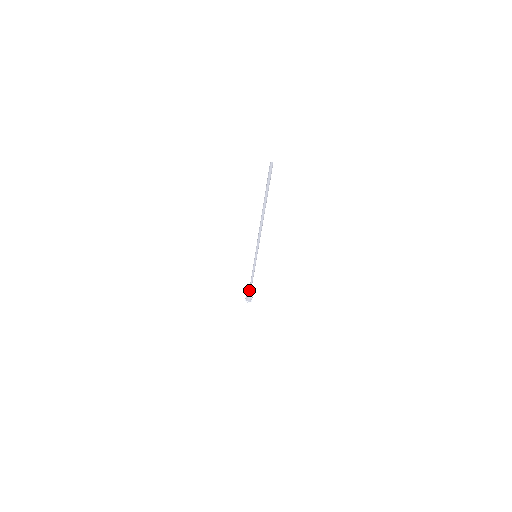
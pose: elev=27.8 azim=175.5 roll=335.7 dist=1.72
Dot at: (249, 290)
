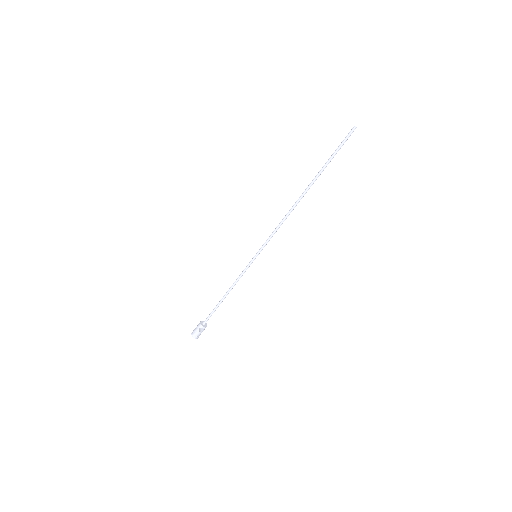
Dot at: (209, 315)
